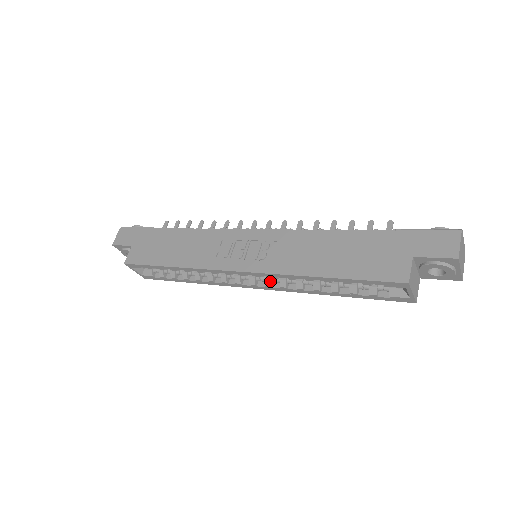
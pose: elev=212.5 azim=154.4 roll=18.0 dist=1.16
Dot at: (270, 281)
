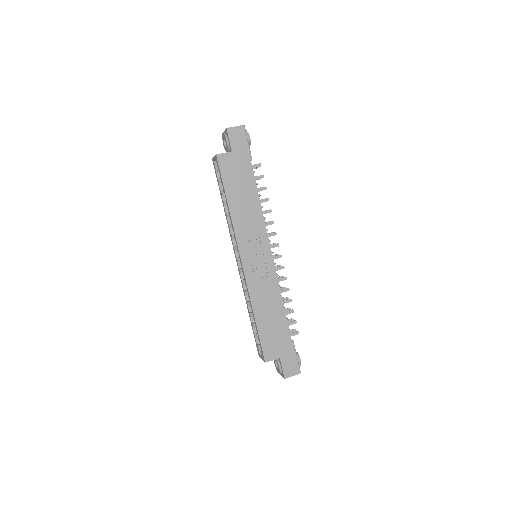
Dot at: occluded
